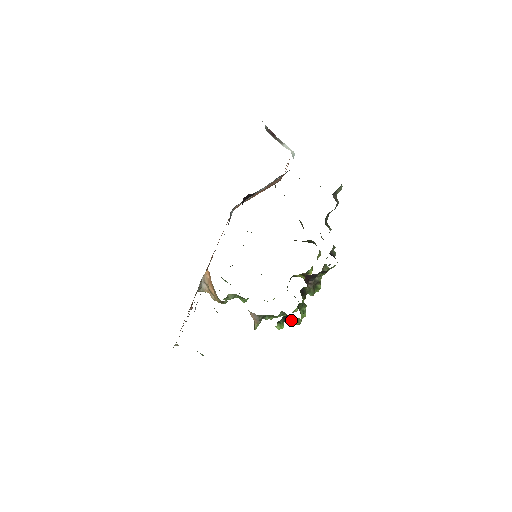
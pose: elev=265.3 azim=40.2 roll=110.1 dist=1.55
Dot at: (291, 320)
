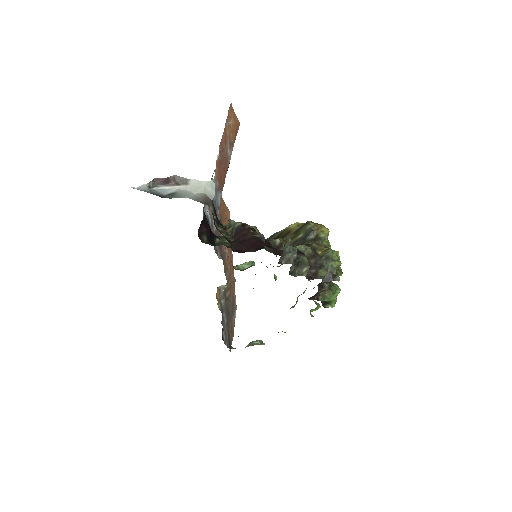
Dot at: occluded
